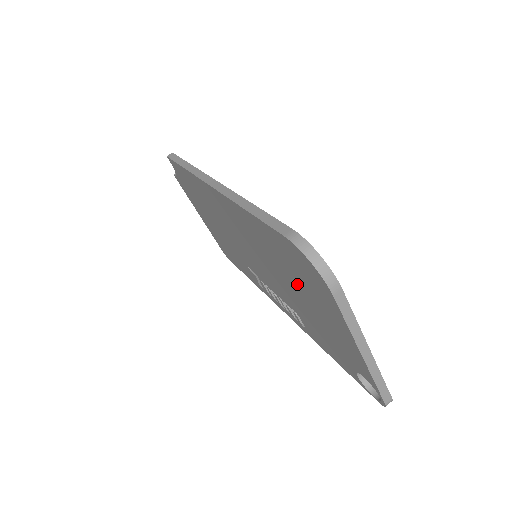
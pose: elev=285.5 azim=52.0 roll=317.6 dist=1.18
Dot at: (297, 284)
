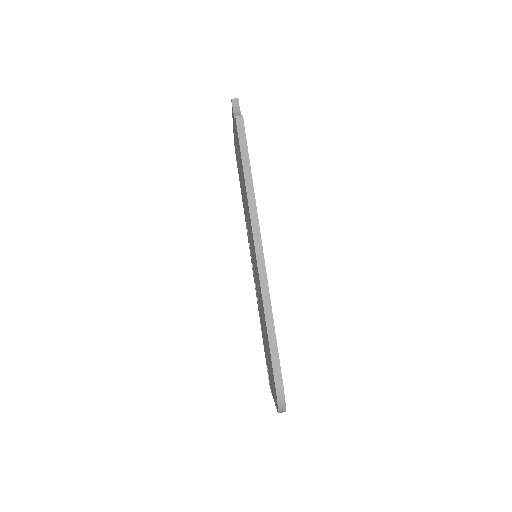
Dot at: occluded
